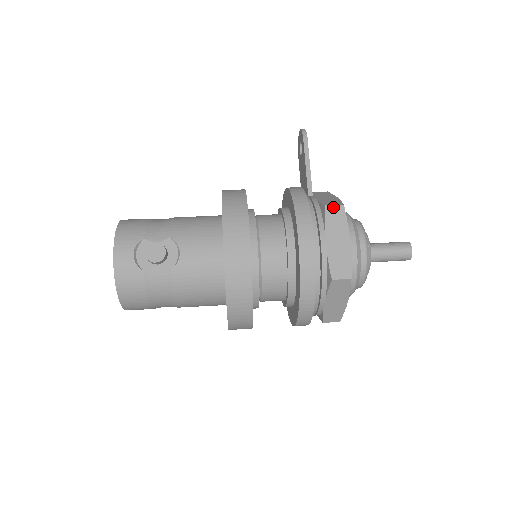
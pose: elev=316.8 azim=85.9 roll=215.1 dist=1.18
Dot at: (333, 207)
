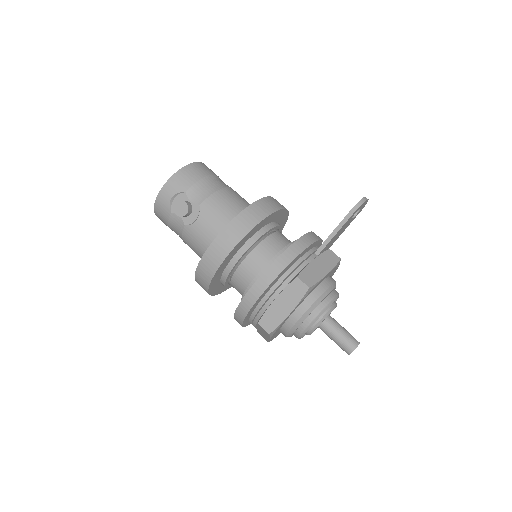
Dot at: (301, 283)
